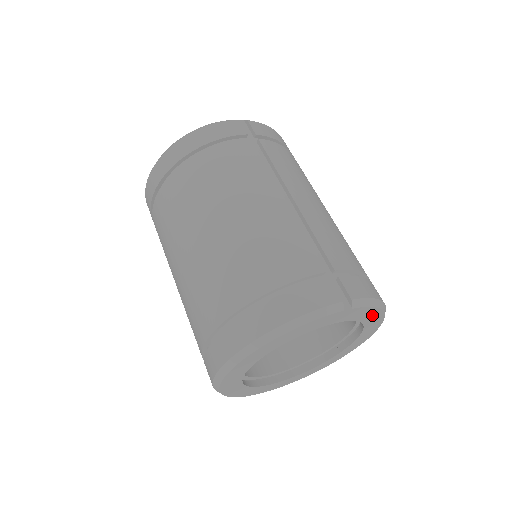
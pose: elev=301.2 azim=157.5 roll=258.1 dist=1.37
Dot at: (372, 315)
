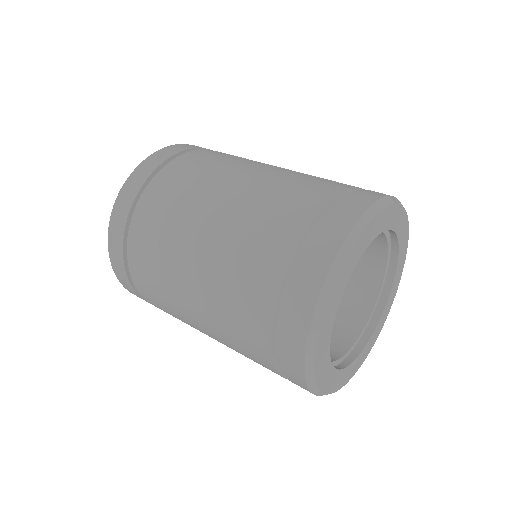
Dot at: (404, 232)
